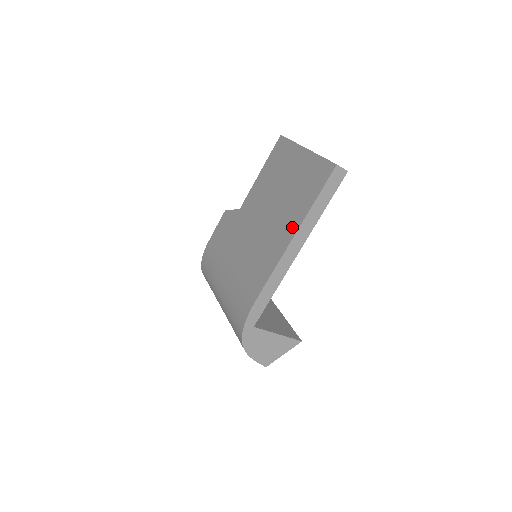
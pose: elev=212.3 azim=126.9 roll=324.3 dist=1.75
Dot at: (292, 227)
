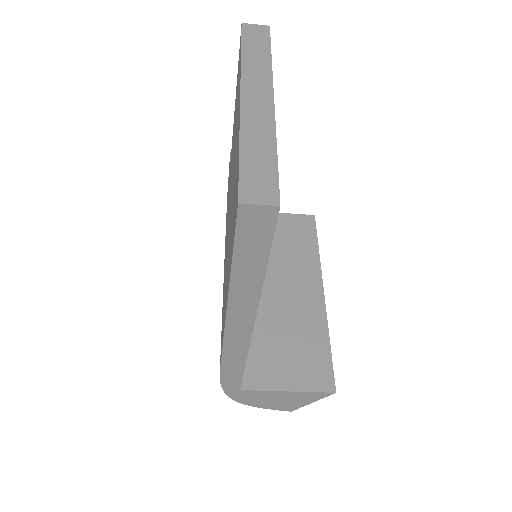
Dot at: occluded
